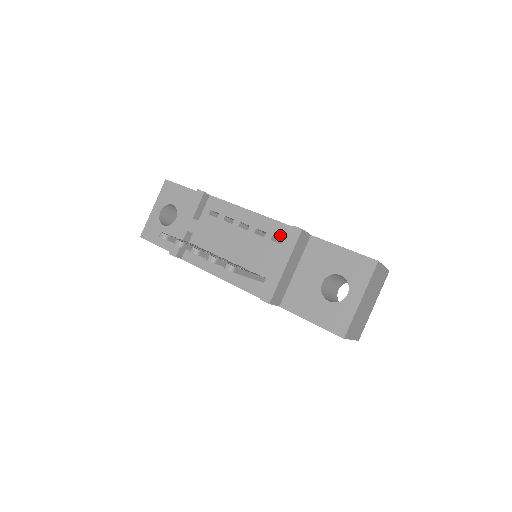
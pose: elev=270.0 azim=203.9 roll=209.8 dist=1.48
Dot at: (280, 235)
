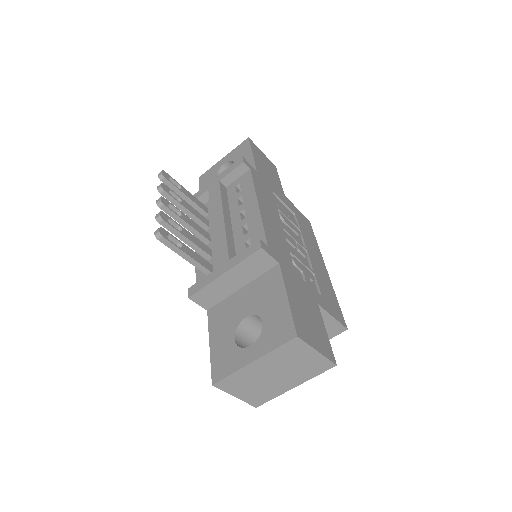
Dot at: (253, 242)
